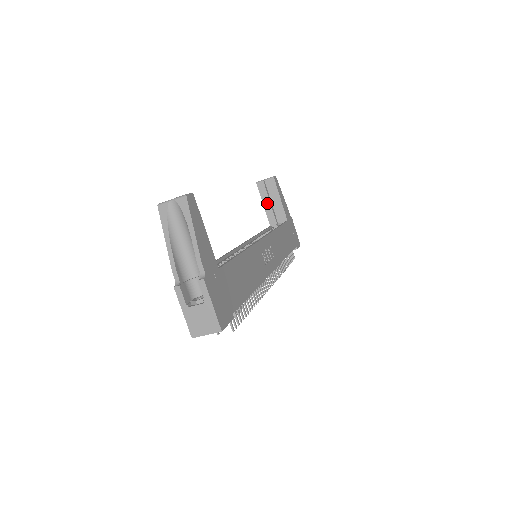
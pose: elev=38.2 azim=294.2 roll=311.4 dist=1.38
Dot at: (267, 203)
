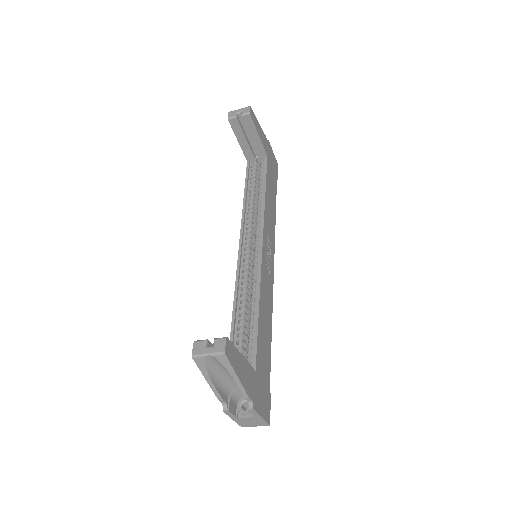
Dot at: (242, 140)
